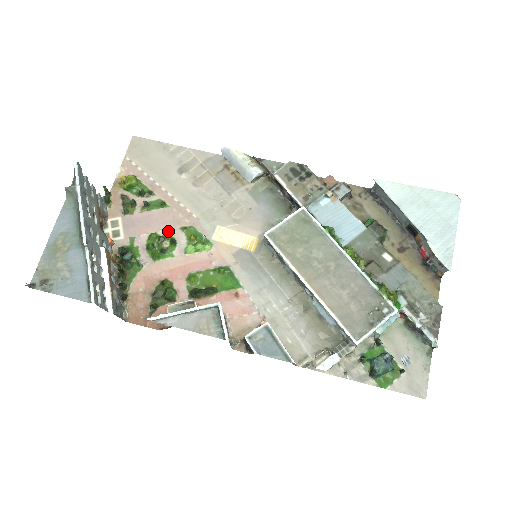
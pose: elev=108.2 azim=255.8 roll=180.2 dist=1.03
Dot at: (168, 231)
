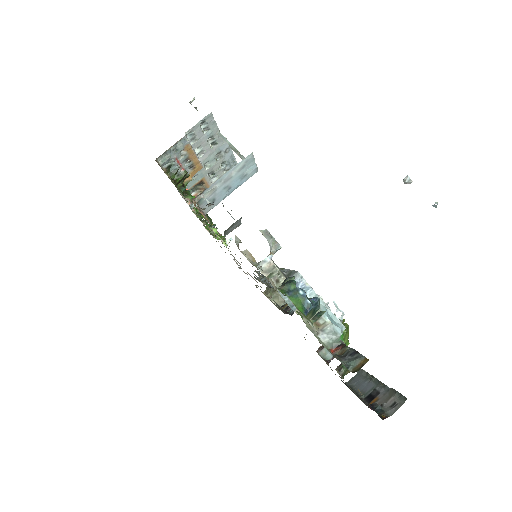
Dot at: occluded
